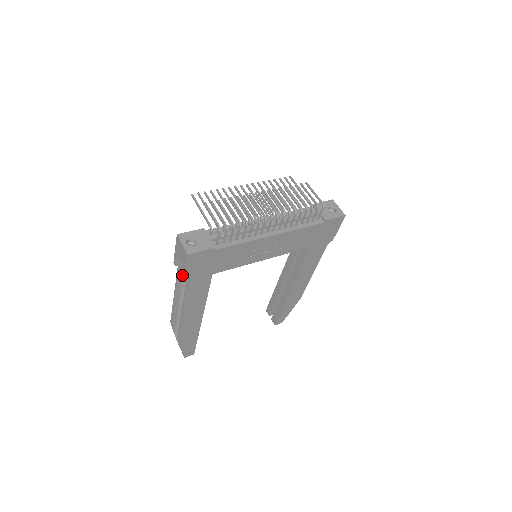
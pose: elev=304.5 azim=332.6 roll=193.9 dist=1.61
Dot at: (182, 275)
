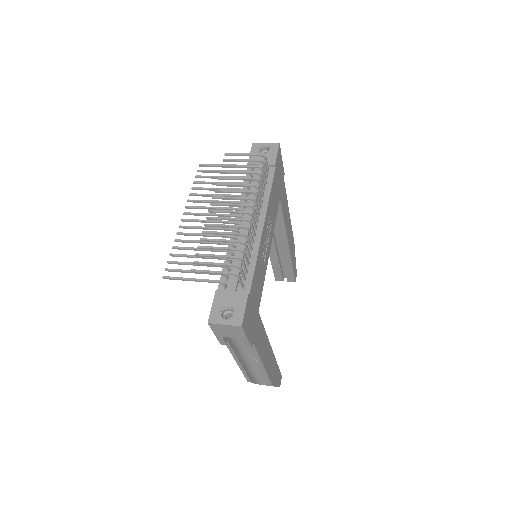
Dot at: (245, 345)
